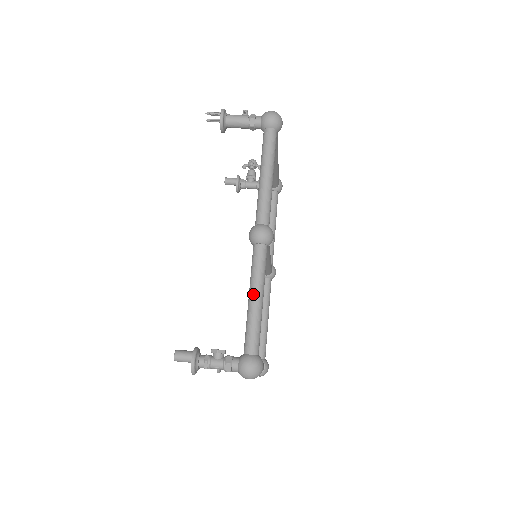
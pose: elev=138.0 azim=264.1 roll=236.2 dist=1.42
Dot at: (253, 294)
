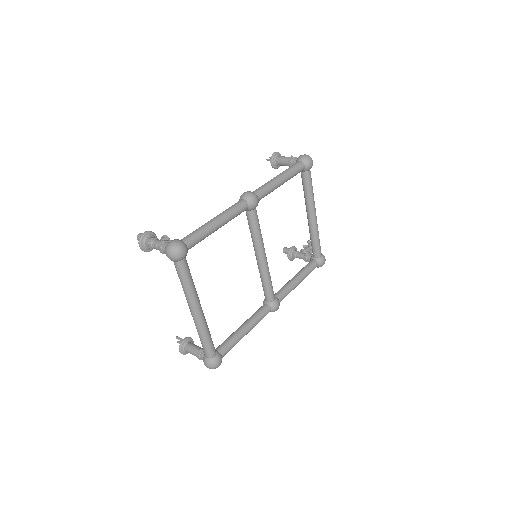
Dot at: (214, 217)
